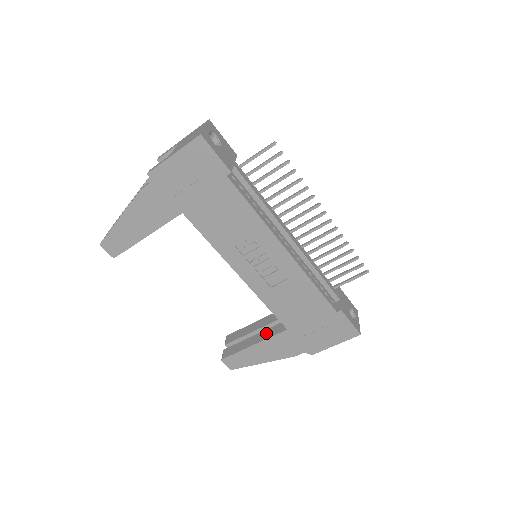
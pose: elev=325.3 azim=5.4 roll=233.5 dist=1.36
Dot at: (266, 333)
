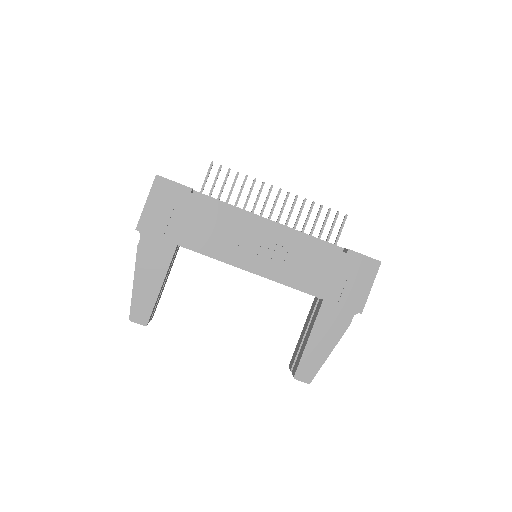
Dot at: (312, 322)
